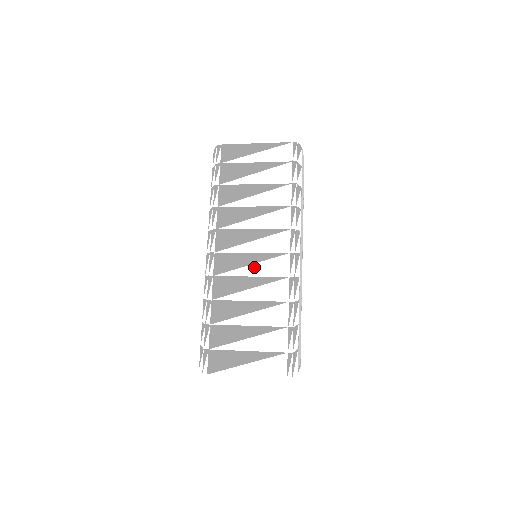
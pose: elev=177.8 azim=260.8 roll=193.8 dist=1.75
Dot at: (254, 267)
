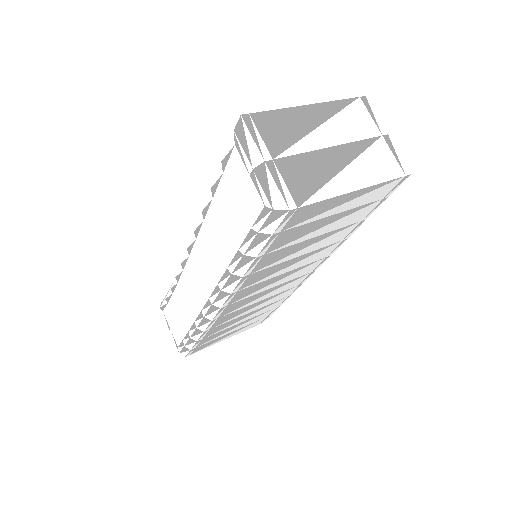
Dot at: (268, 295)
